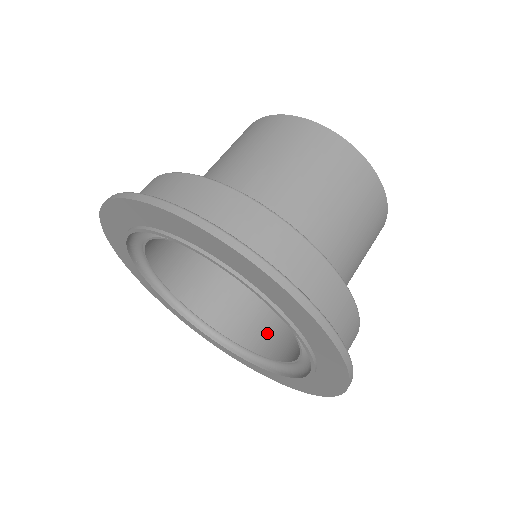
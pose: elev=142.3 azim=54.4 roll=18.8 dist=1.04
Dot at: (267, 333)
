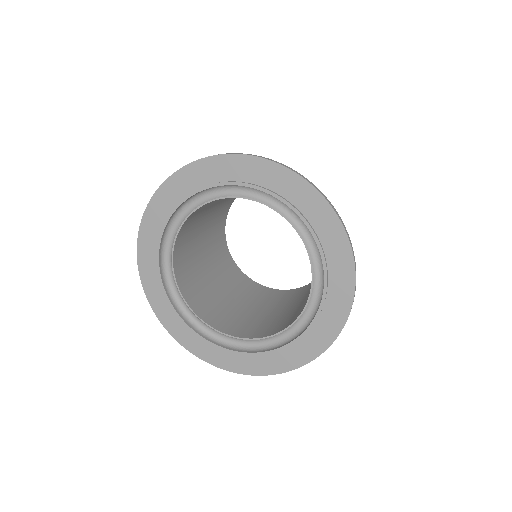
Dot at: (260, 329)
